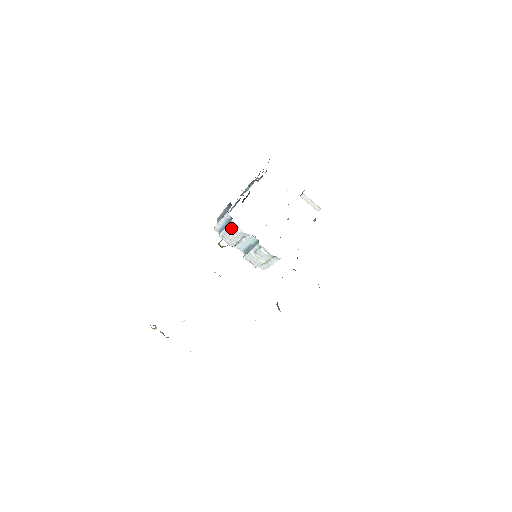
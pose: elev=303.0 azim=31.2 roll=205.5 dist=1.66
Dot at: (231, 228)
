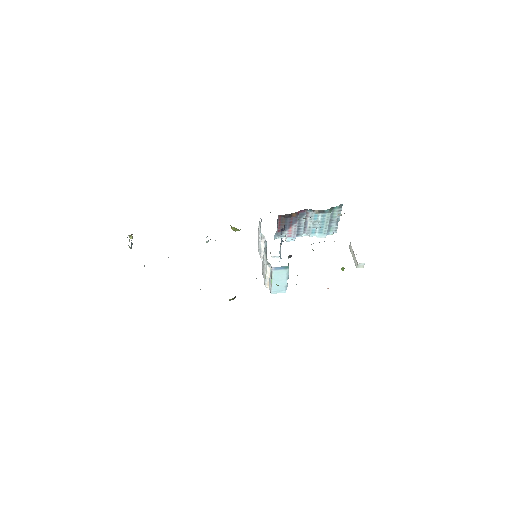
Dot at: (258, 229)
